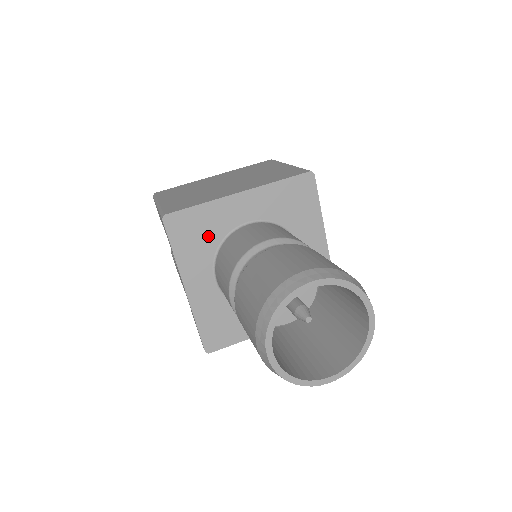
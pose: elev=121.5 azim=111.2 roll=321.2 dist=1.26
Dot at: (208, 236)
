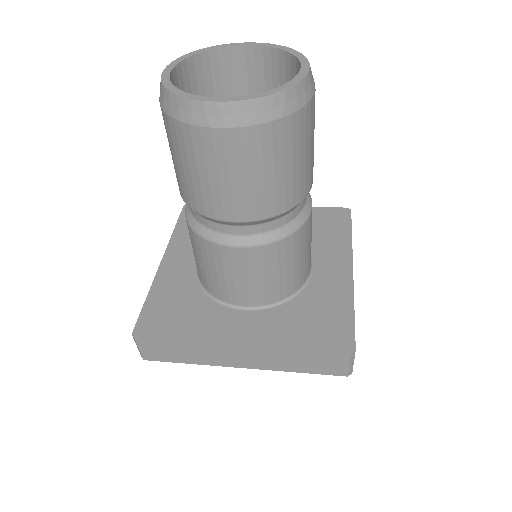
Dot at: occluded
